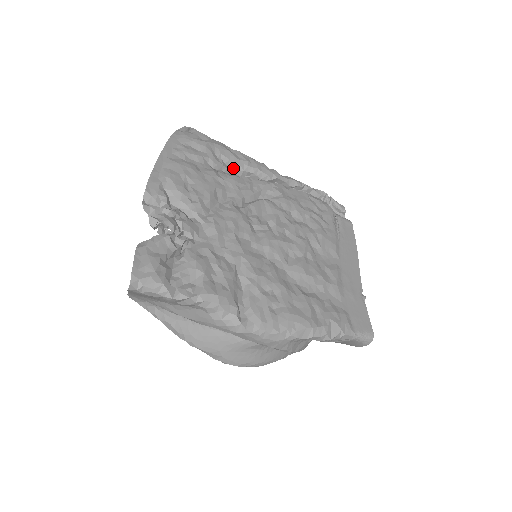
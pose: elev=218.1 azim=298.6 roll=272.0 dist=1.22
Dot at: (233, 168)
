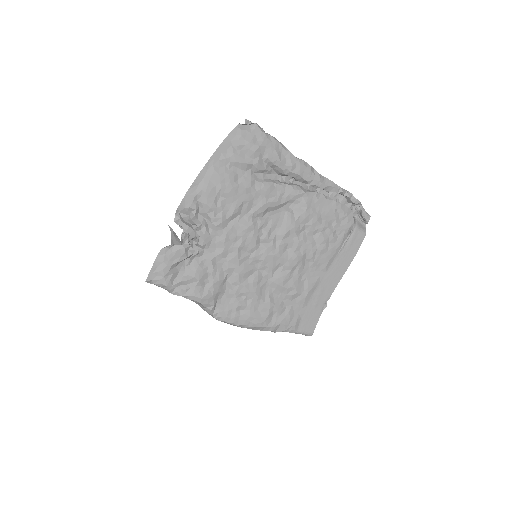
Dot at: (276, 170)
